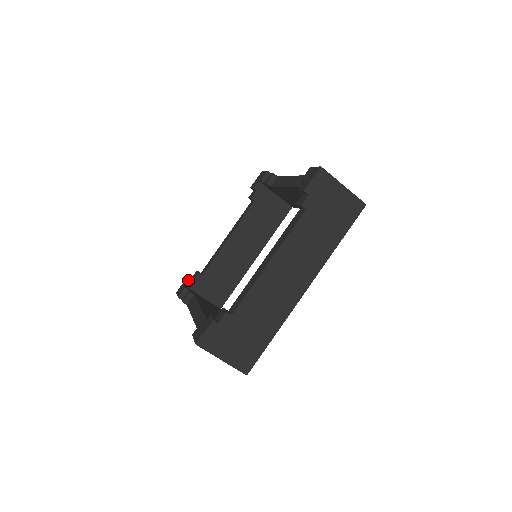
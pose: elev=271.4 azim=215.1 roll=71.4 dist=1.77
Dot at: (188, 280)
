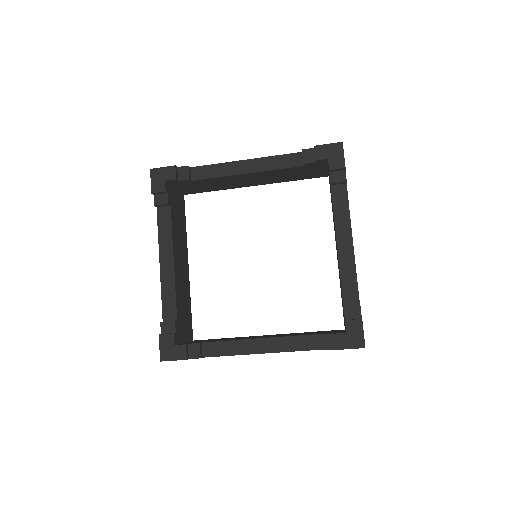
Dot at: (173, 180)
